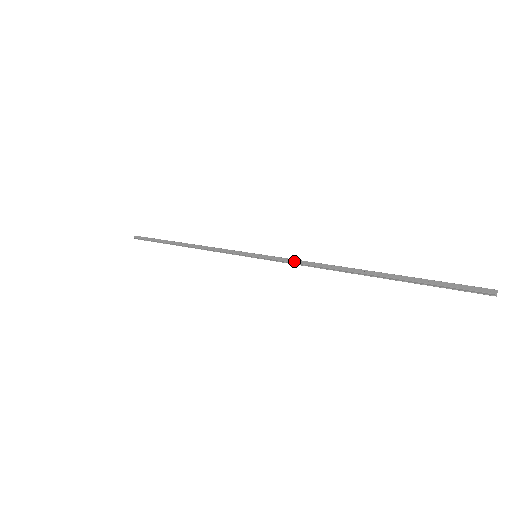
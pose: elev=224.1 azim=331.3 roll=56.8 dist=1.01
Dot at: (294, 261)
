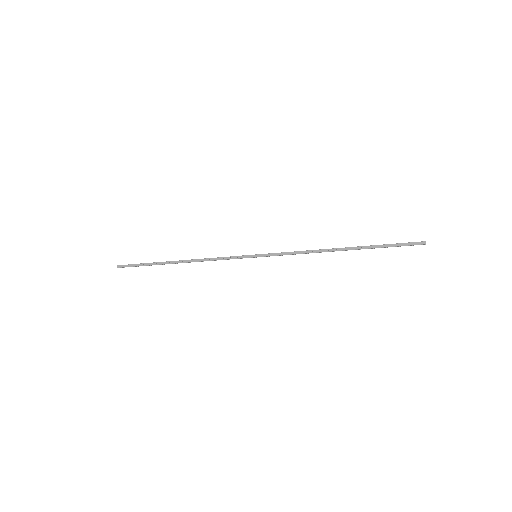
Dot at: (291, 253)
